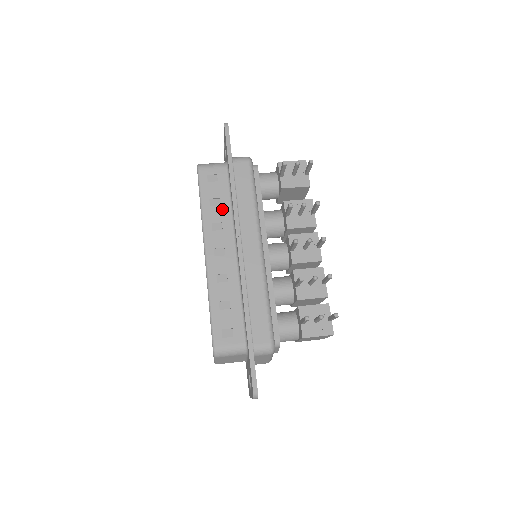
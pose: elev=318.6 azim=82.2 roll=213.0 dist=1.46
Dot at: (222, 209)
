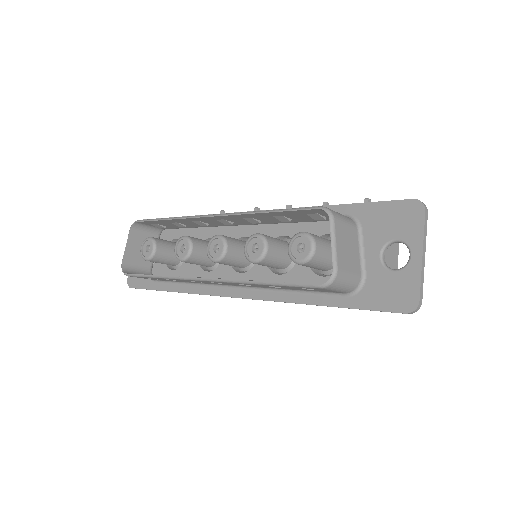
Dot at: occluded
